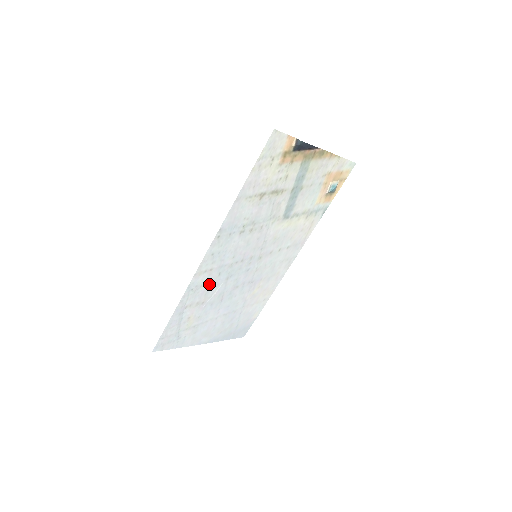
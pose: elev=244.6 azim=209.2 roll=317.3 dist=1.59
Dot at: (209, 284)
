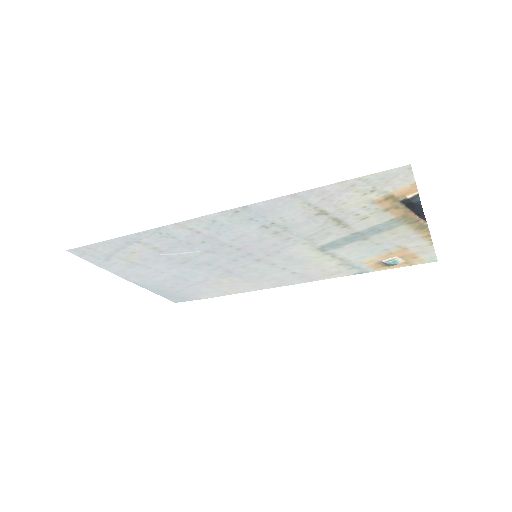
Dot at: (184, 242)
